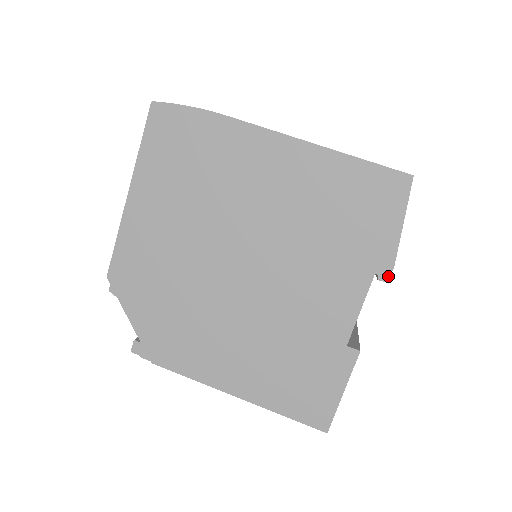
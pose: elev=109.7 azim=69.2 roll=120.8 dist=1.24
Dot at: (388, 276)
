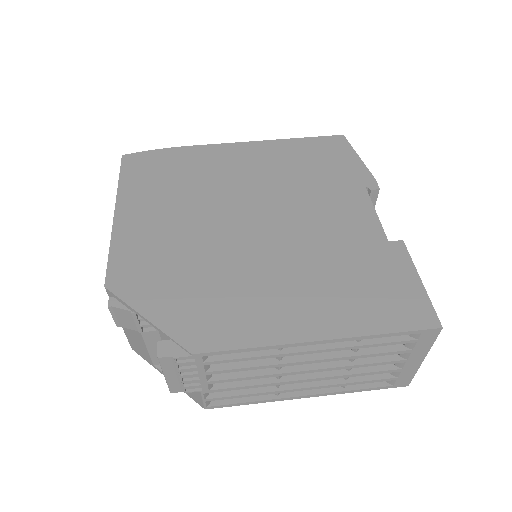
Dot at: (376, 185)
